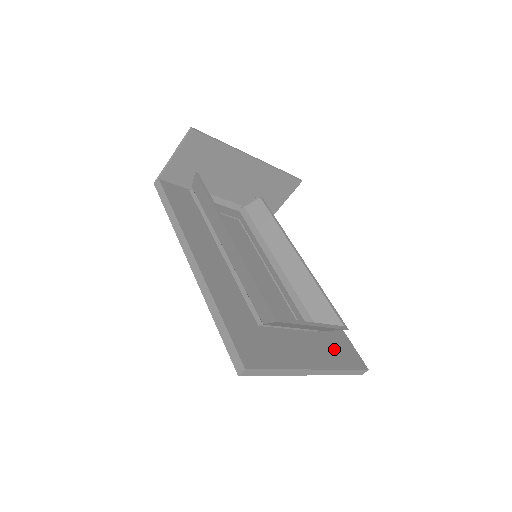
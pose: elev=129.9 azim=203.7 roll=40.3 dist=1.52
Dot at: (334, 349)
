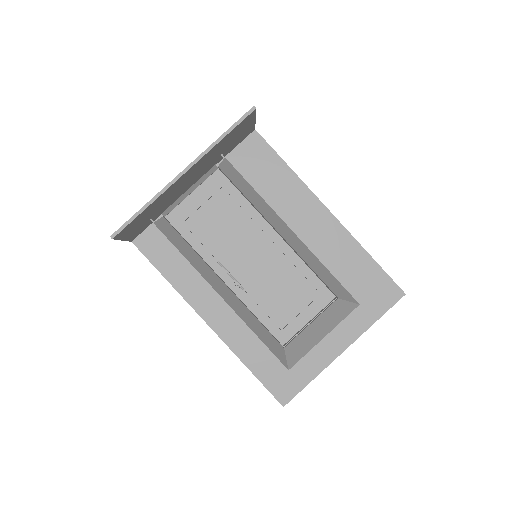
Dot at: occluded
